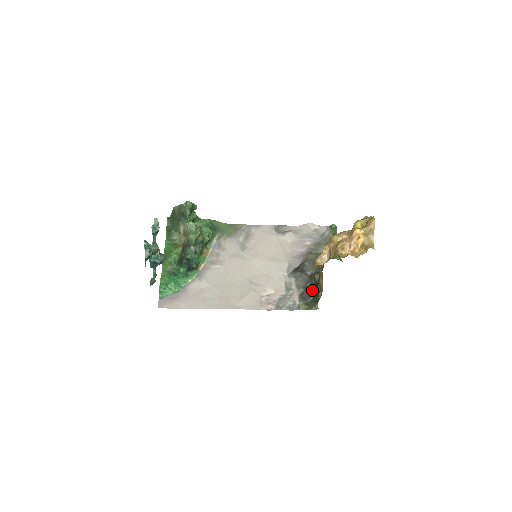
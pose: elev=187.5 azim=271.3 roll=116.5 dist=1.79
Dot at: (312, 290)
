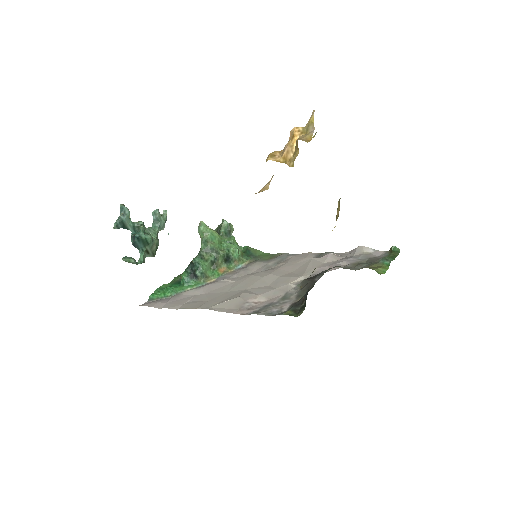
Dot at: (307, 293)
